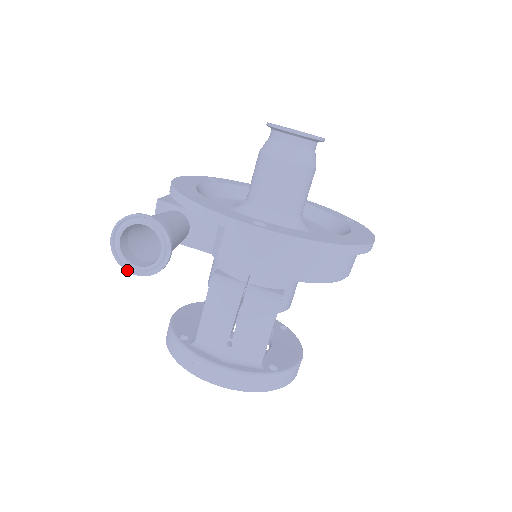
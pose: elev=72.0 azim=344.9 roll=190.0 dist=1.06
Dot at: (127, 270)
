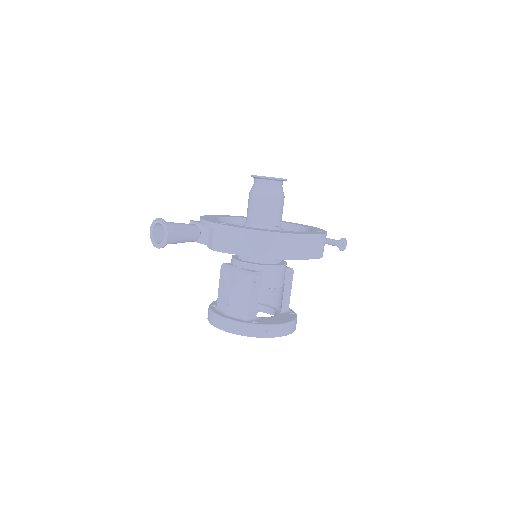
Dot at: (155, 246)
